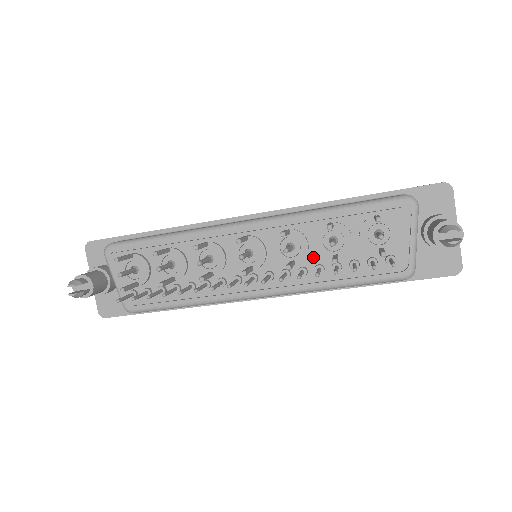
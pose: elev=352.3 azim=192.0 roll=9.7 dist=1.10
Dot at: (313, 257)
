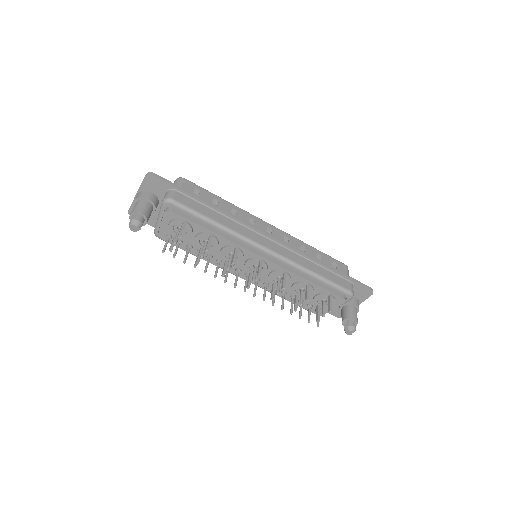
Dot at: (286, 287)
